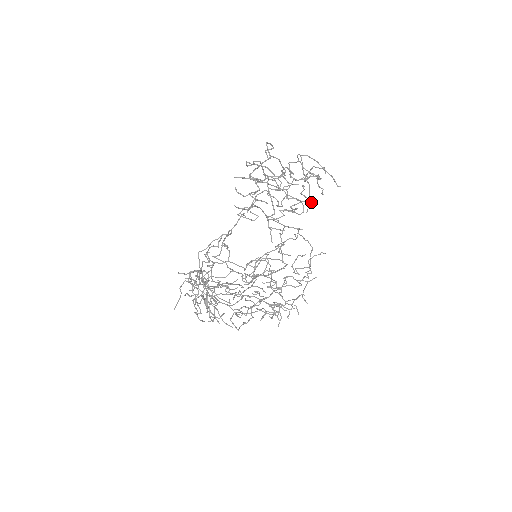
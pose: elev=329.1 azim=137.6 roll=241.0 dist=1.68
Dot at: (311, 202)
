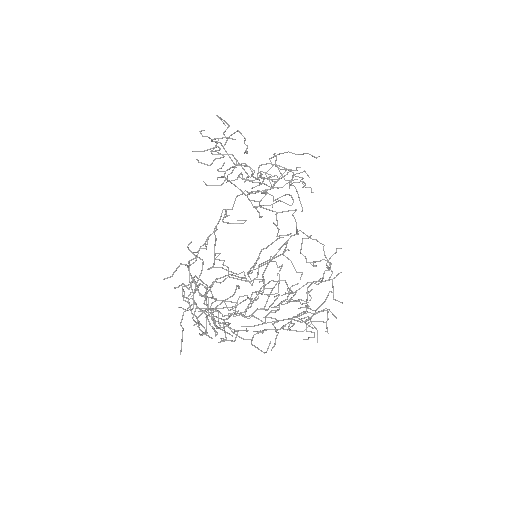
Dot at: occluded
